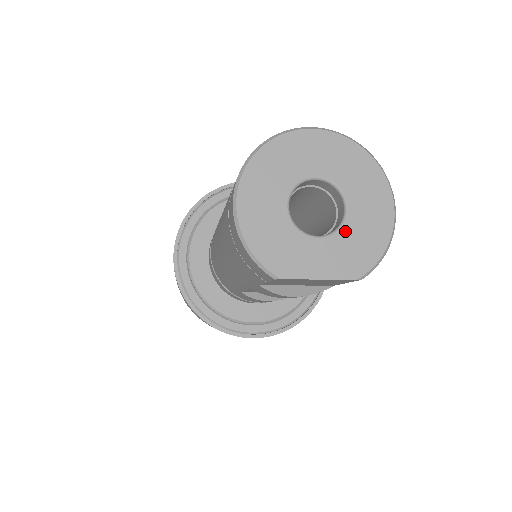
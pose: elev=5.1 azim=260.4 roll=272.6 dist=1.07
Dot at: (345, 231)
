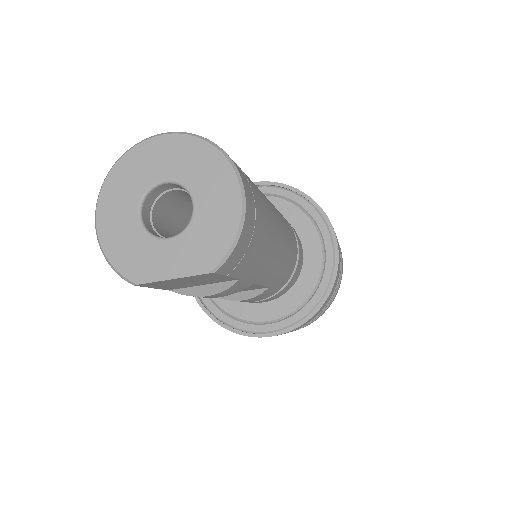
Dot at: (193, 227)
